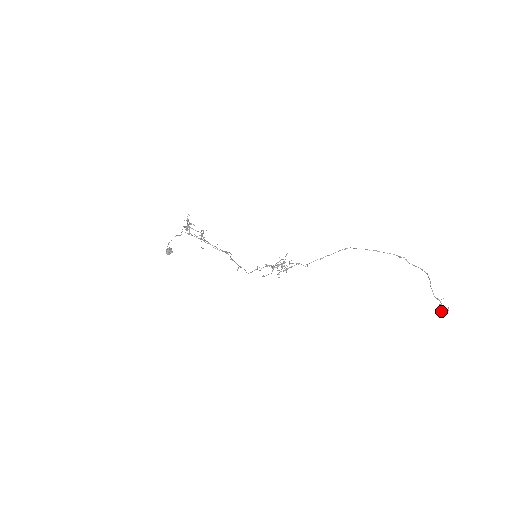
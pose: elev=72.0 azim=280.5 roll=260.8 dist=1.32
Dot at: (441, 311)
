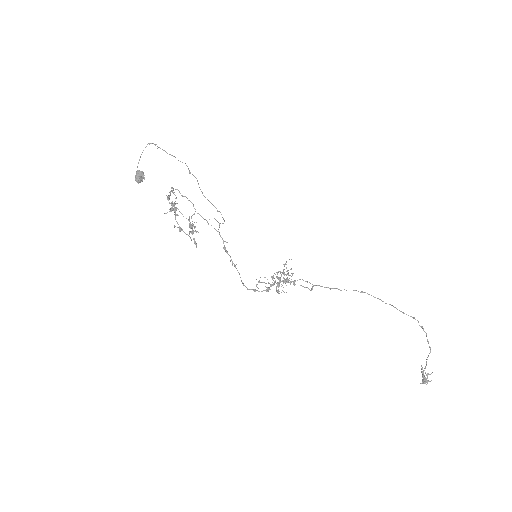
Dot at: occluded
